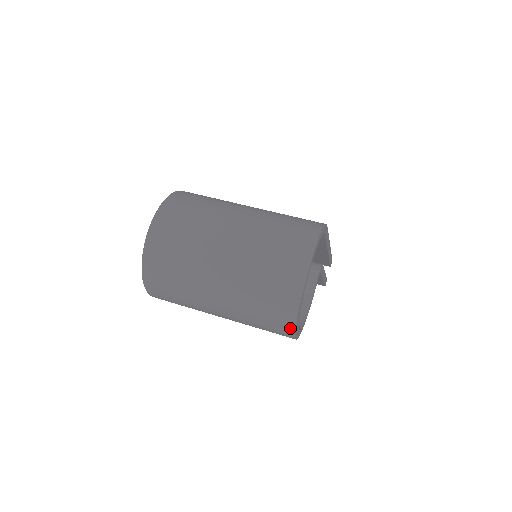
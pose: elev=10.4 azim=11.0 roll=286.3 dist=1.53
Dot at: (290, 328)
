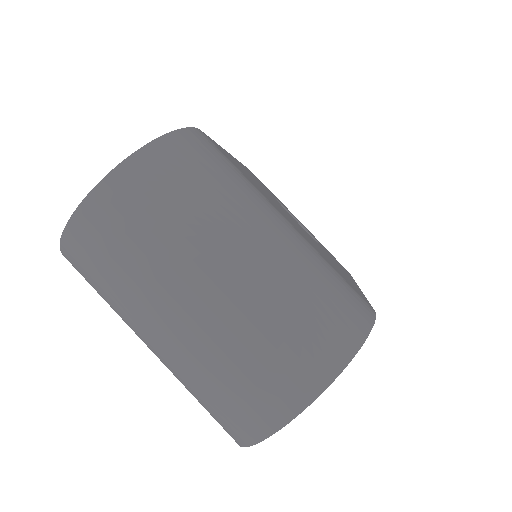
Dot at: (235, 440)
